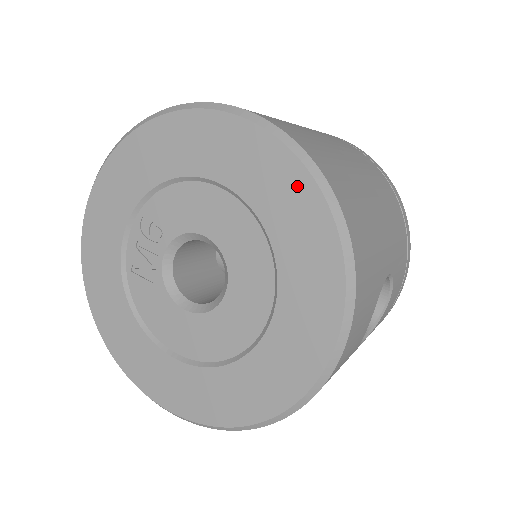
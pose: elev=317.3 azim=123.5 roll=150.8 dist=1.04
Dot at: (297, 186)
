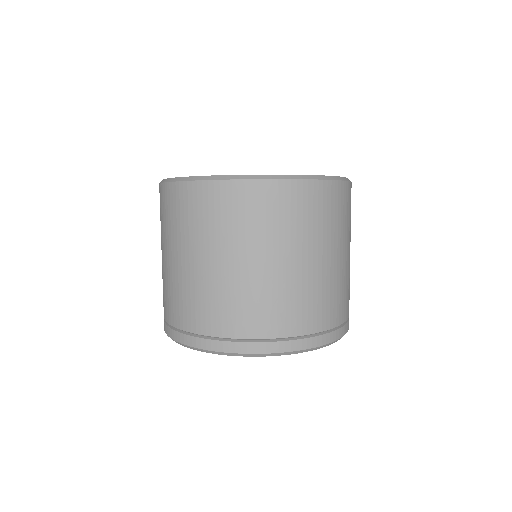
Dot at: occluded
